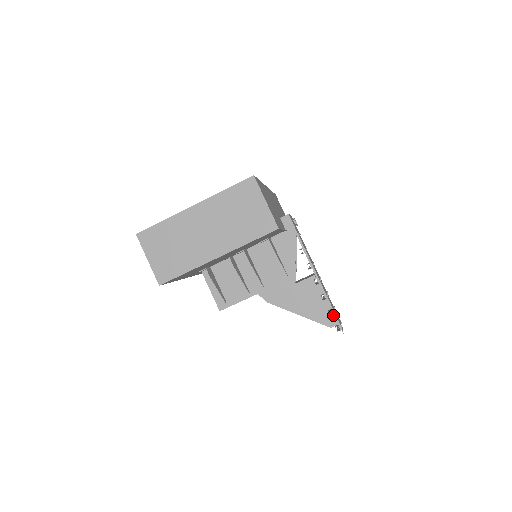
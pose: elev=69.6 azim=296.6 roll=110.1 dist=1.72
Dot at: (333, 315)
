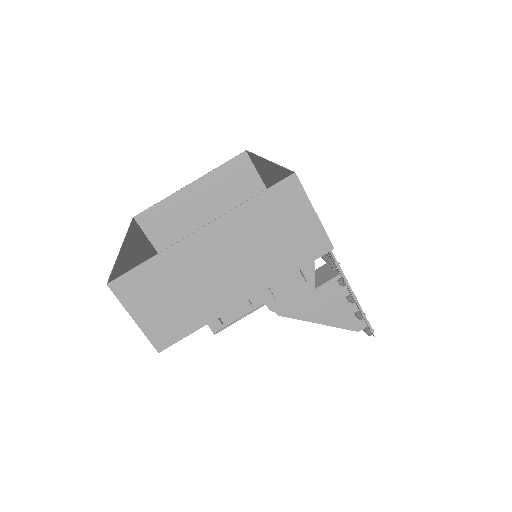
Dot at: (361, 317)
